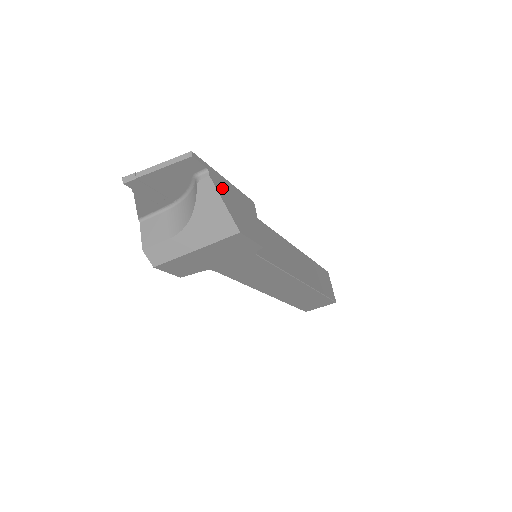
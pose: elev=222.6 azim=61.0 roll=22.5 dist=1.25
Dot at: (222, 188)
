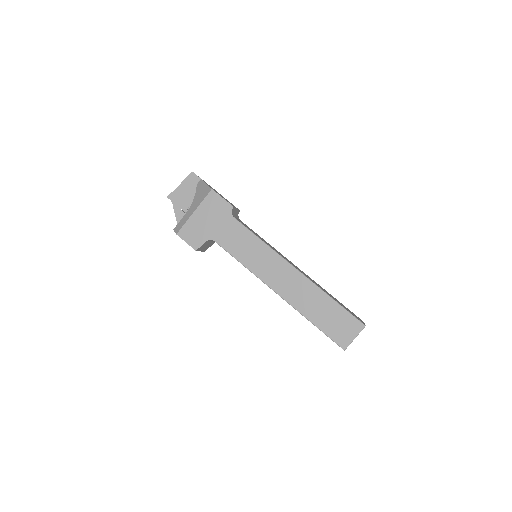
Dot at: occluded
